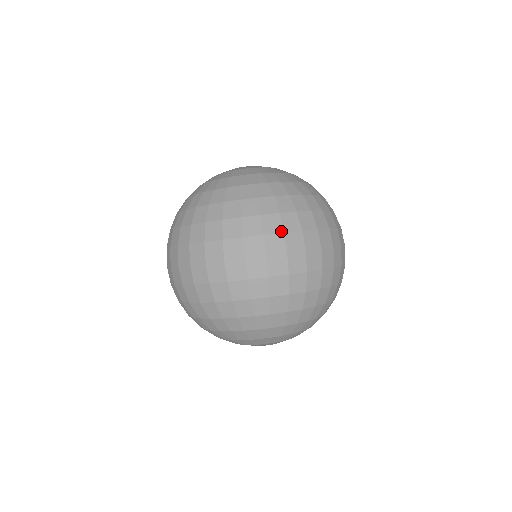
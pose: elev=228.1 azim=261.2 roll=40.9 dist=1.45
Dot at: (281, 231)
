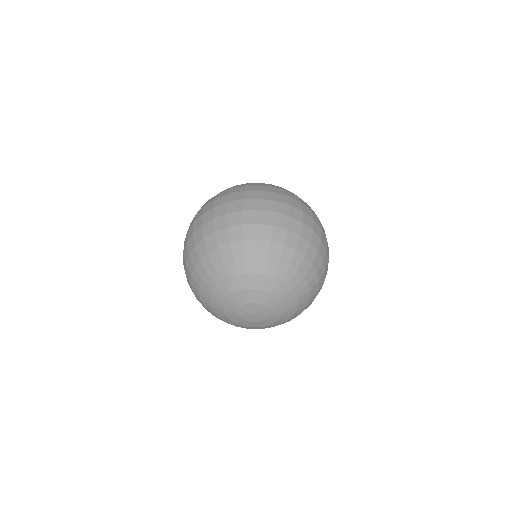
Dot at: (287, 195)
